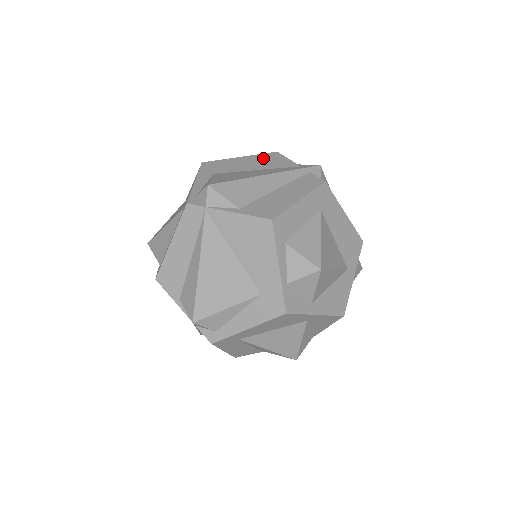
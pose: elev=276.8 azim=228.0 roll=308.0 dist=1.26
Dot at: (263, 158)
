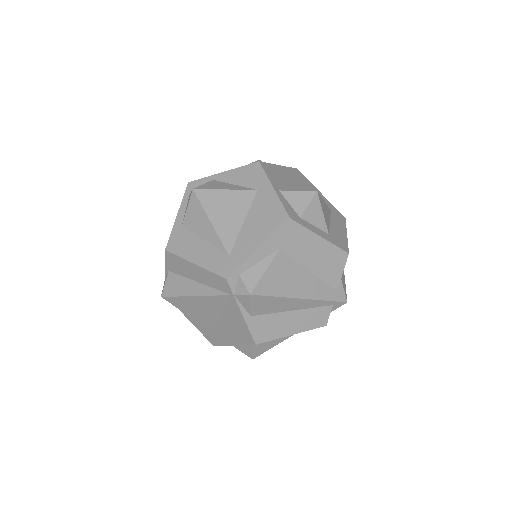
Dot at: (331, 256)
